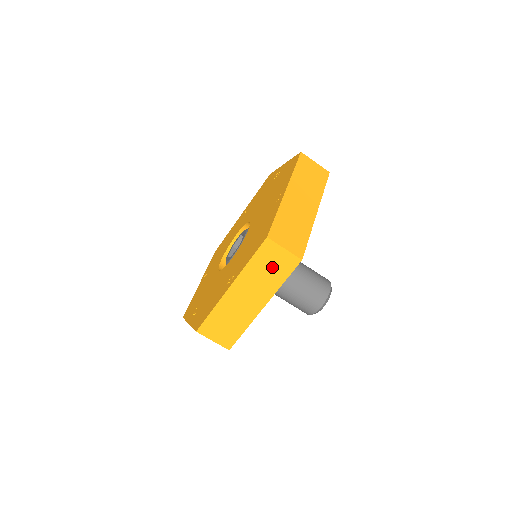
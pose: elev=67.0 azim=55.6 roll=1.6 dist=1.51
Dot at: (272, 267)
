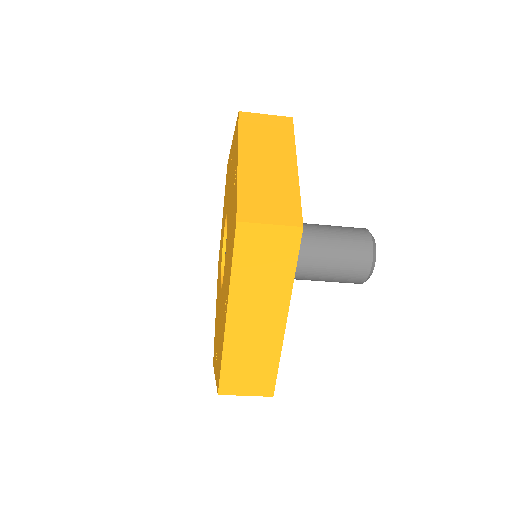
Dot at: occluded
